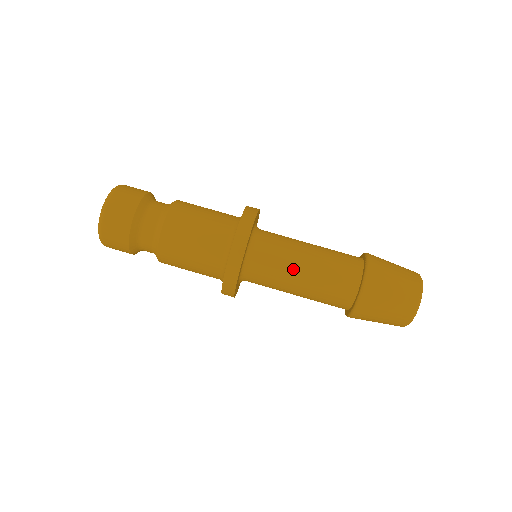
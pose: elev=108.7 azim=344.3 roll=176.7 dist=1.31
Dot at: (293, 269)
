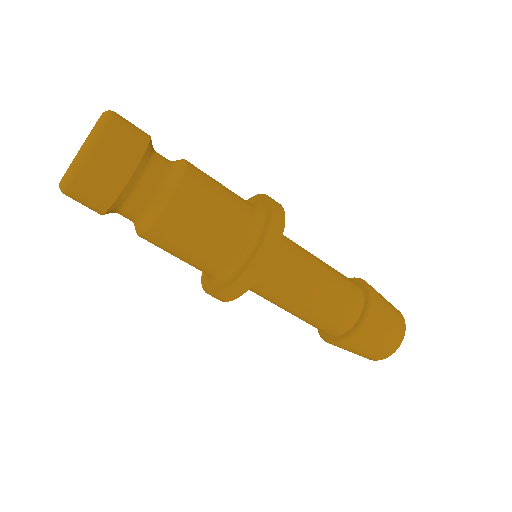
Dot at: (309, 276)
